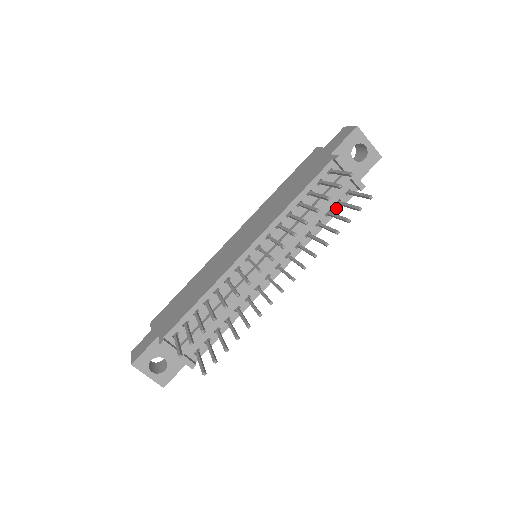
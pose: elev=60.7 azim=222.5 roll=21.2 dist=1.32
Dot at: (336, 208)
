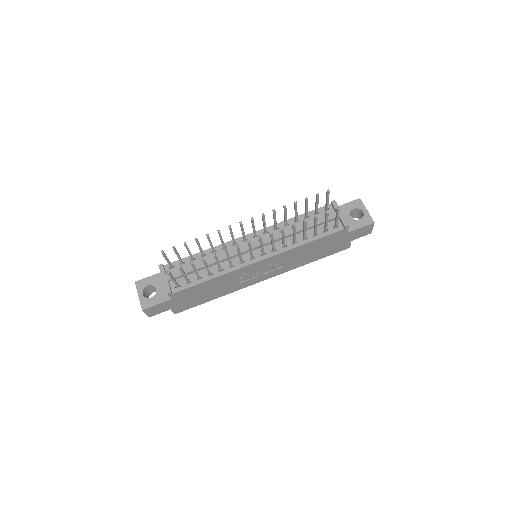
Dot at: (323, 234)
